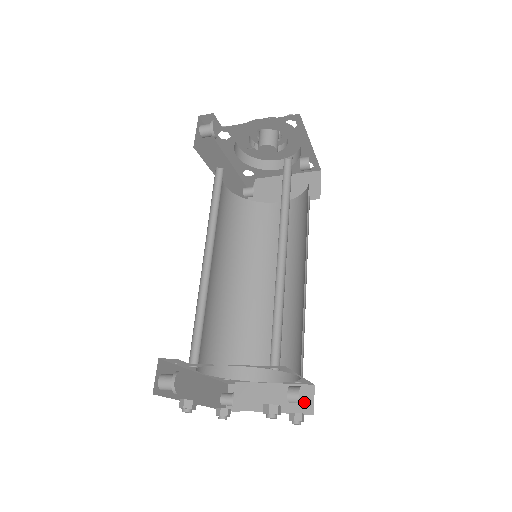
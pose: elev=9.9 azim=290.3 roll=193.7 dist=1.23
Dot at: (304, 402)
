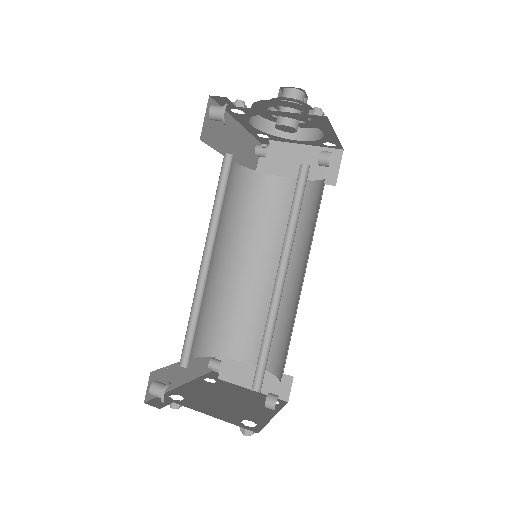
Dot at: (282, 389)
